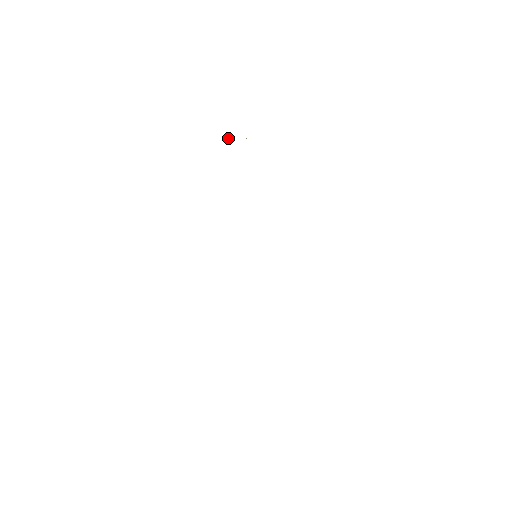
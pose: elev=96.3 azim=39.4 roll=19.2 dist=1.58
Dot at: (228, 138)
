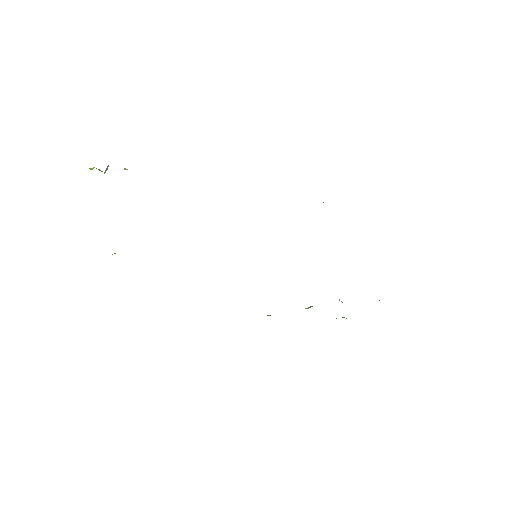
Dot at: occluded
